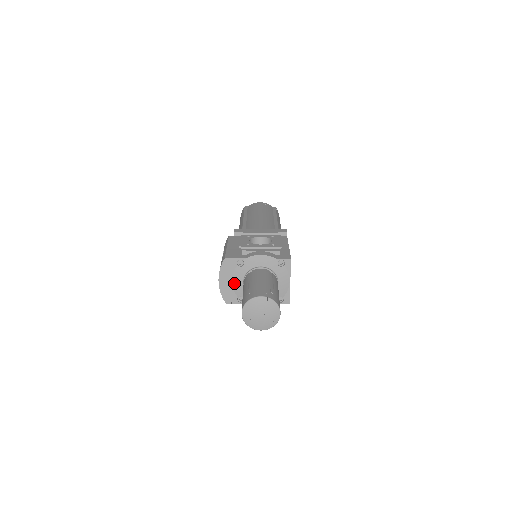
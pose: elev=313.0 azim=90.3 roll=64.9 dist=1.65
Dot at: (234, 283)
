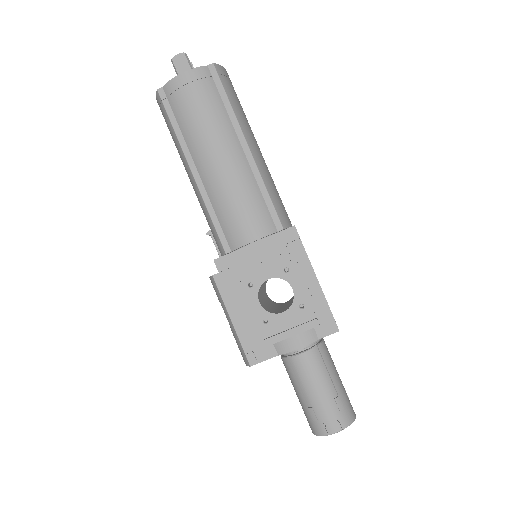
Dot at: occluded
